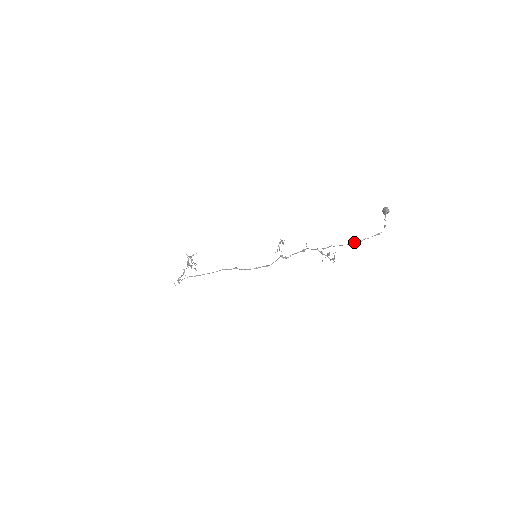
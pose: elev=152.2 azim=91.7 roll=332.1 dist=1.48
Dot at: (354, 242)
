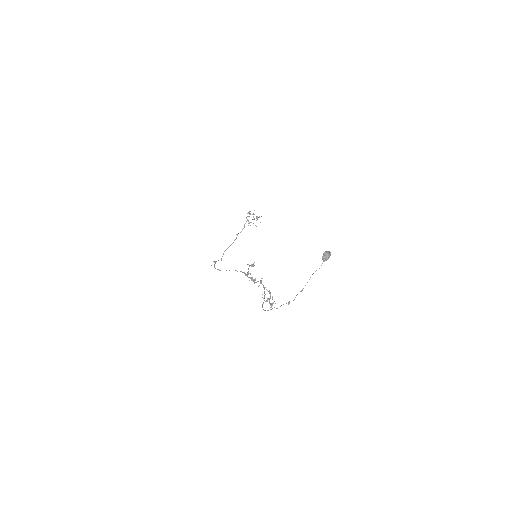
Dot at: (264, 310)
